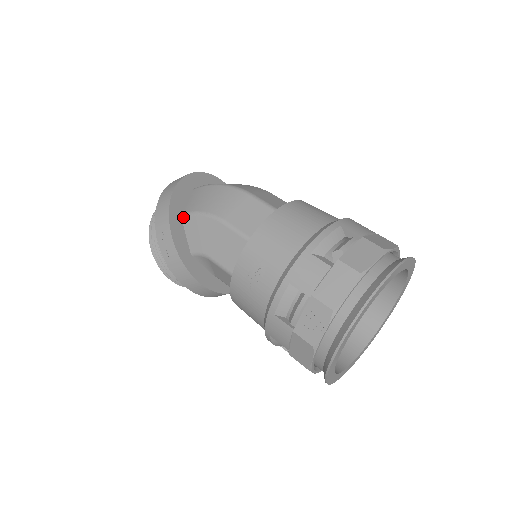
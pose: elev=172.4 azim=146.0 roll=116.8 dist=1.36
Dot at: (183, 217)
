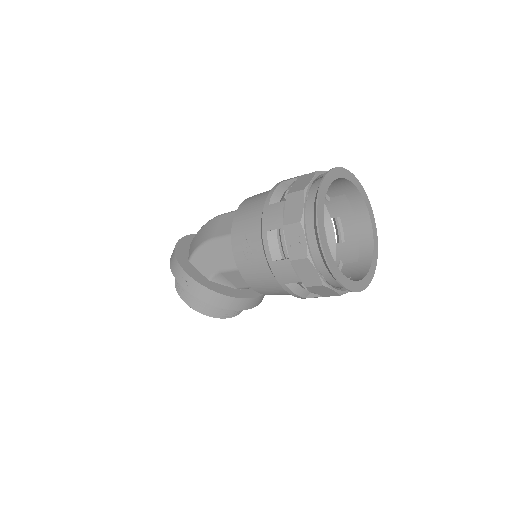
Dot at: (190, 260)
